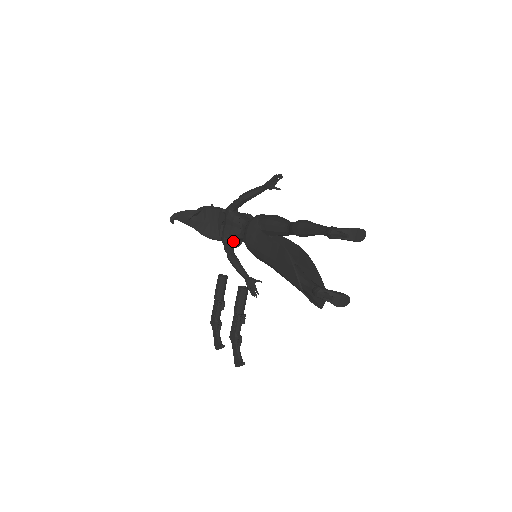
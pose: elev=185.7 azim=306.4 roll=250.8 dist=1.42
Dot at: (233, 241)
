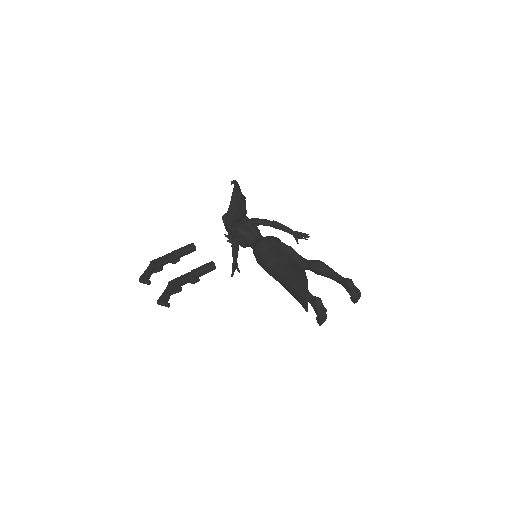
Dot at: occluded
